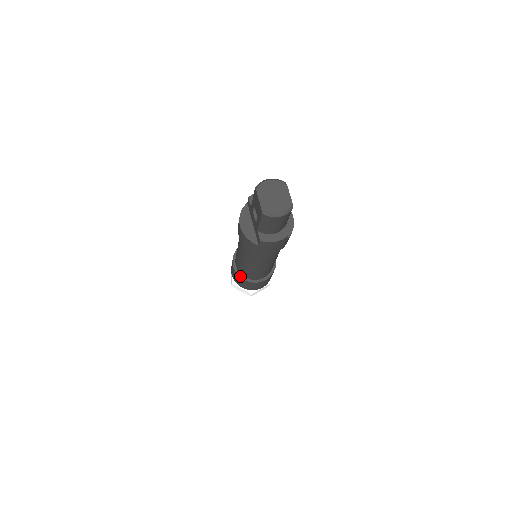
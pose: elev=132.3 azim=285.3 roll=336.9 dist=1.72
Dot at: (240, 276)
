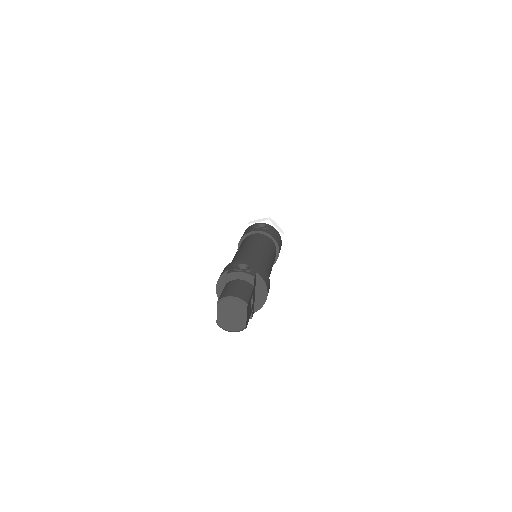
Dot at: occluded
